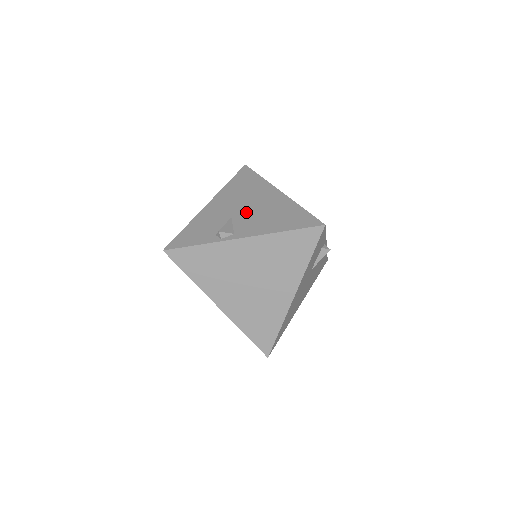
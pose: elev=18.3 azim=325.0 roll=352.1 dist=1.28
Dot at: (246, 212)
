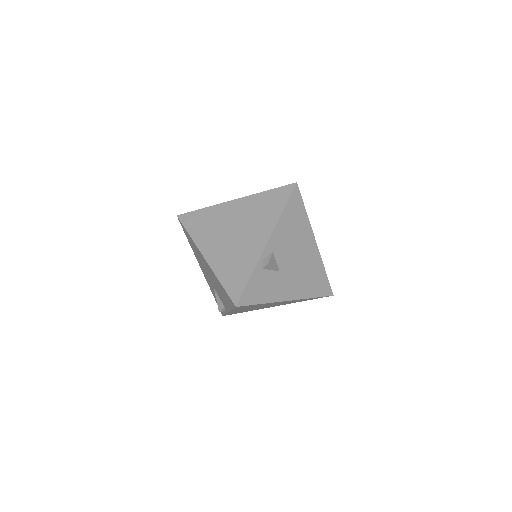
Dot at: (213, 283)
